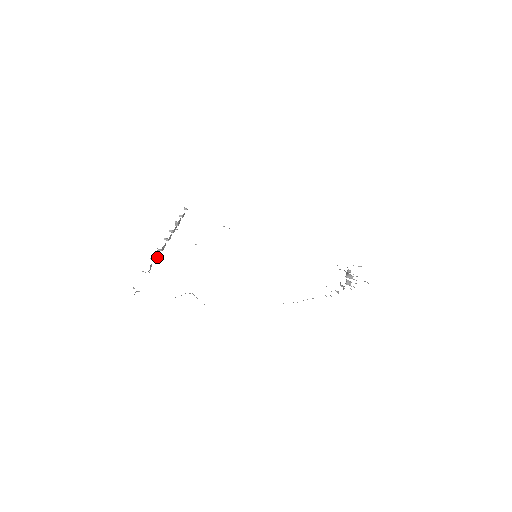
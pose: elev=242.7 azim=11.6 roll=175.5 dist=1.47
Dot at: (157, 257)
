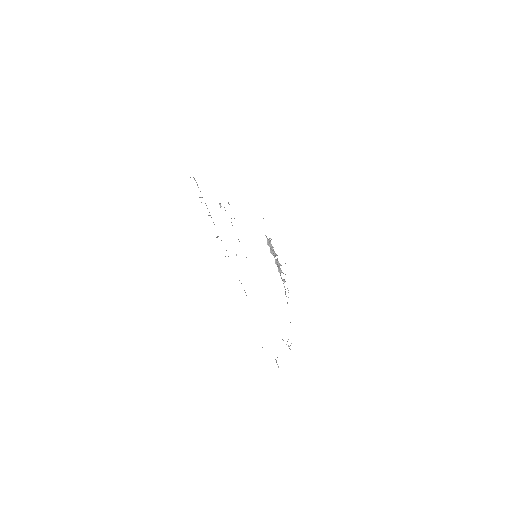
Dot at: occluded
